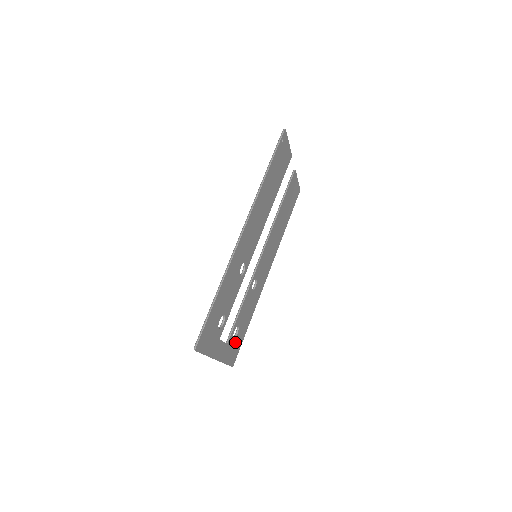
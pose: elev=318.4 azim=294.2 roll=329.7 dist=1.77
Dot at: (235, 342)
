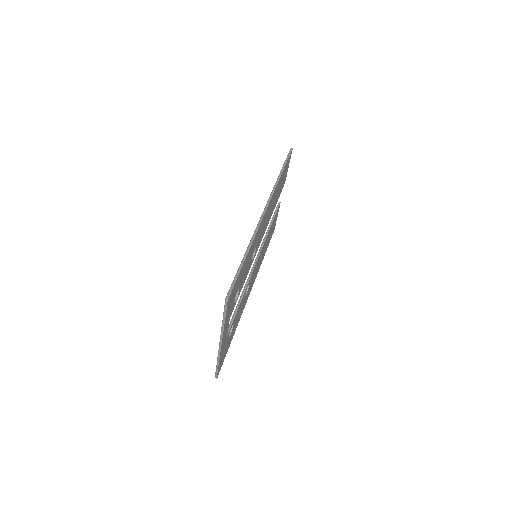
Dot at: (226, 345)
